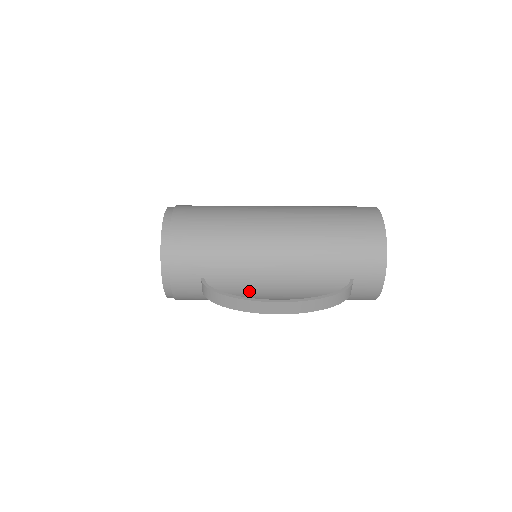
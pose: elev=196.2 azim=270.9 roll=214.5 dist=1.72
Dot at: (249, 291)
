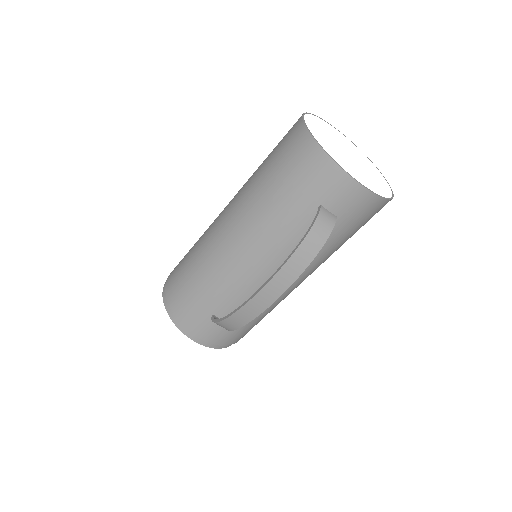
Dot at: occluded
